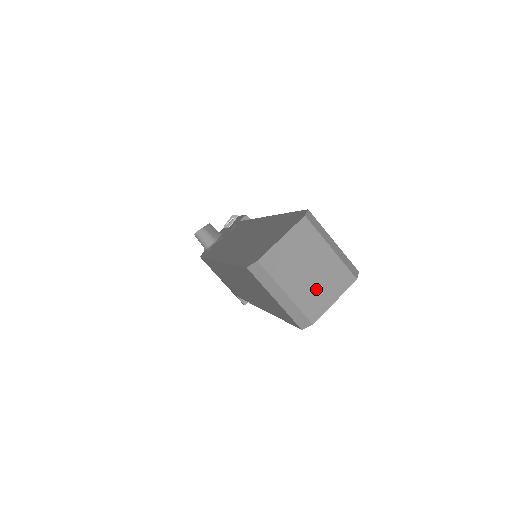
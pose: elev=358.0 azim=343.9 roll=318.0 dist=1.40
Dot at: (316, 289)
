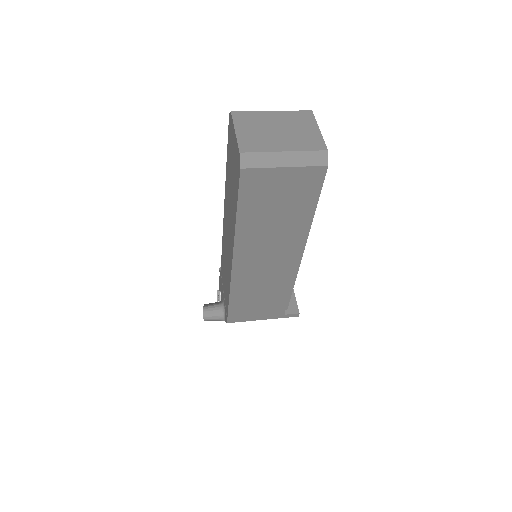
Dot at: (298, 134)
